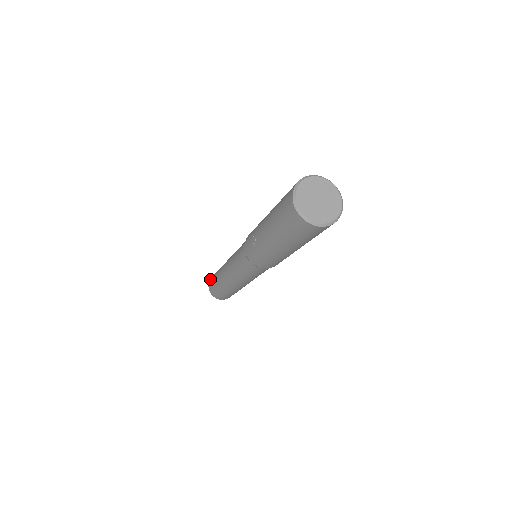
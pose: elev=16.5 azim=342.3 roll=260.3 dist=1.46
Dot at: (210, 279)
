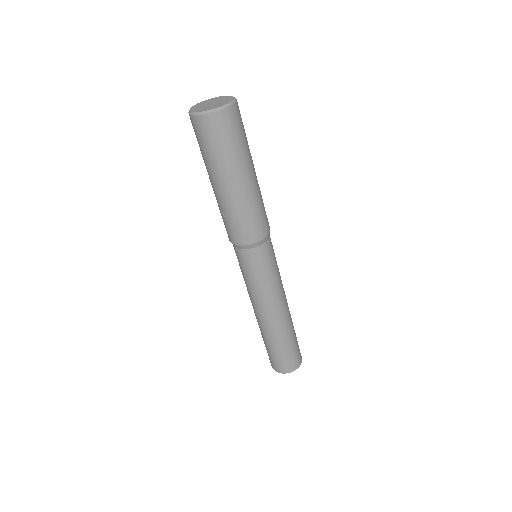
Dot at: occluded
